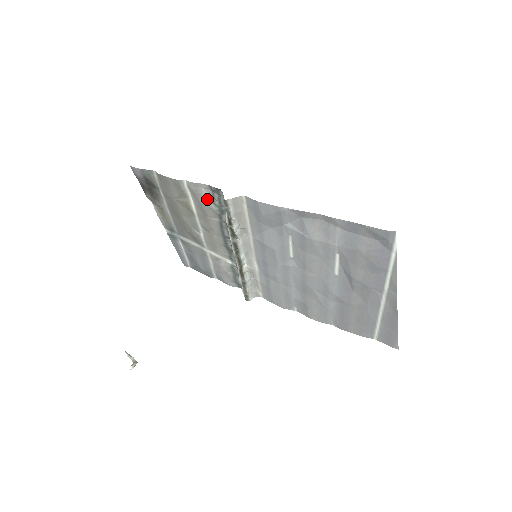
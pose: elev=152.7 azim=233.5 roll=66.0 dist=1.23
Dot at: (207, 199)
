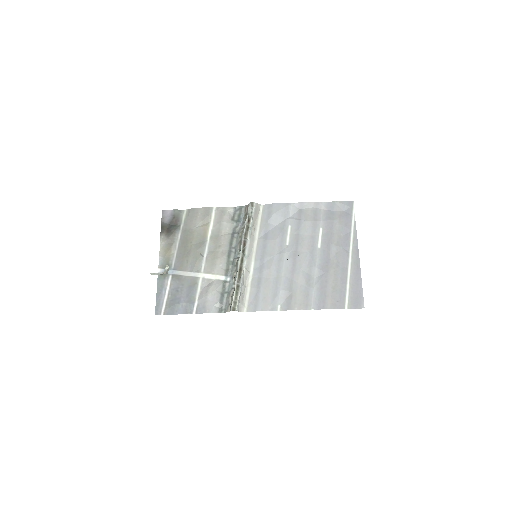
Dot at: (229, 217)
